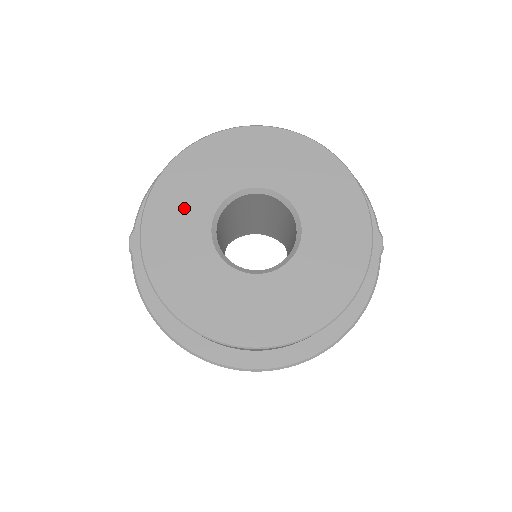
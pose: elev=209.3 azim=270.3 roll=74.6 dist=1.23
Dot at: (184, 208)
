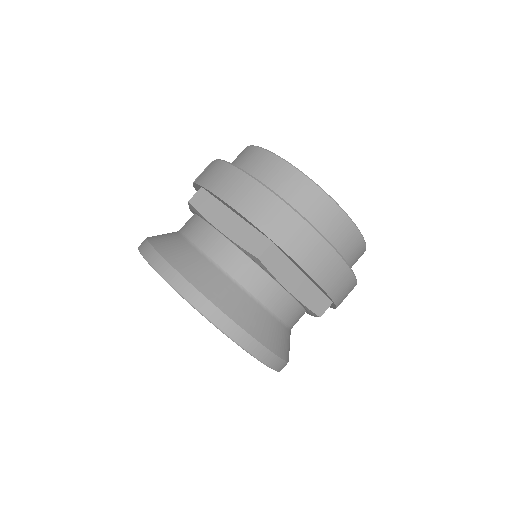
Dot at: occluded
